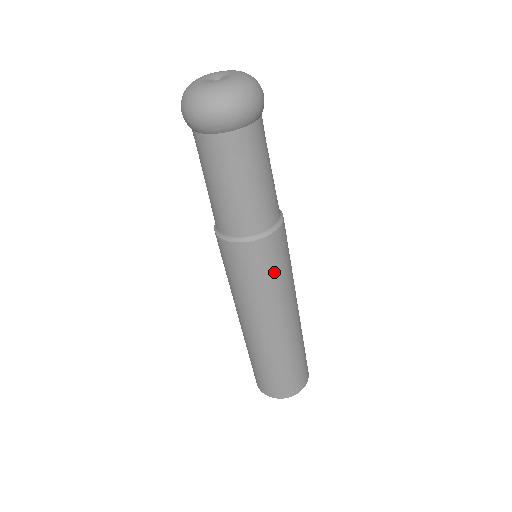
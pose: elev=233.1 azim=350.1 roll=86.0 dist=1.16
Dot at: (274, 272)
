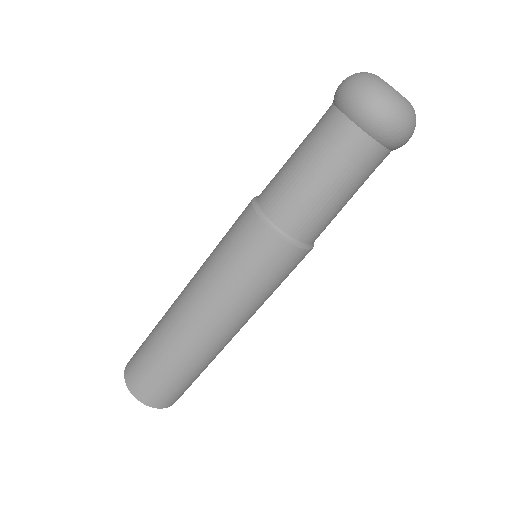
Dot at: (253, 275)
